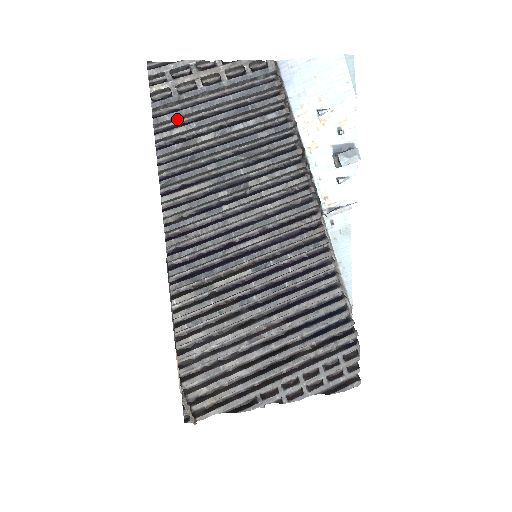
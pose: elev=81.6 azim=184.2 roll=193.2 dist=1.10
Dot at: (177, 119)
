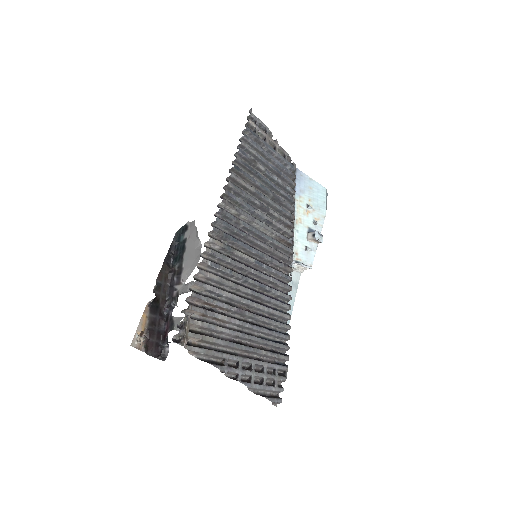
Dot at: (251, 146)
